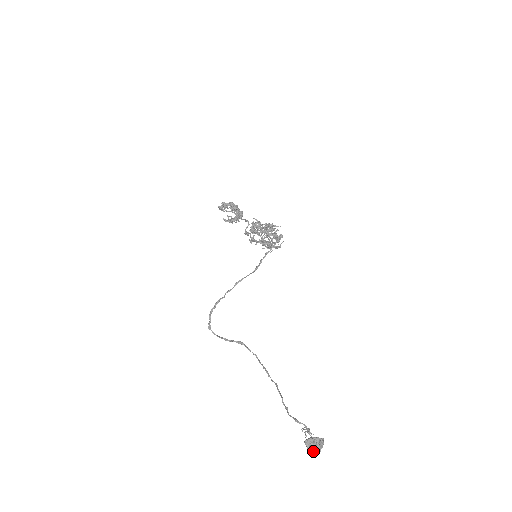
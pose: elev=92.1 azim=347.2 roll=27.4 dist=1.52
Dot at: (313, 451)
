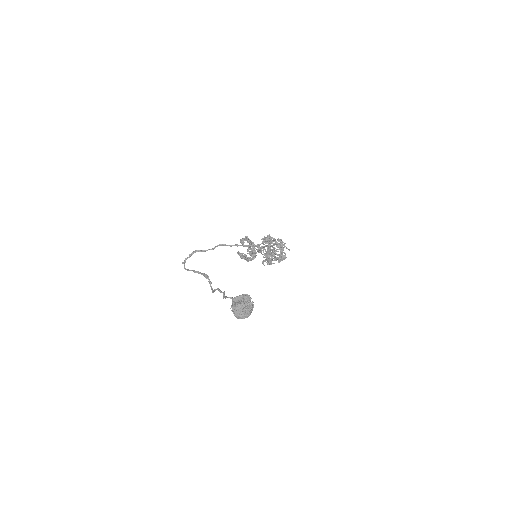
Dot at: (237, 308)
